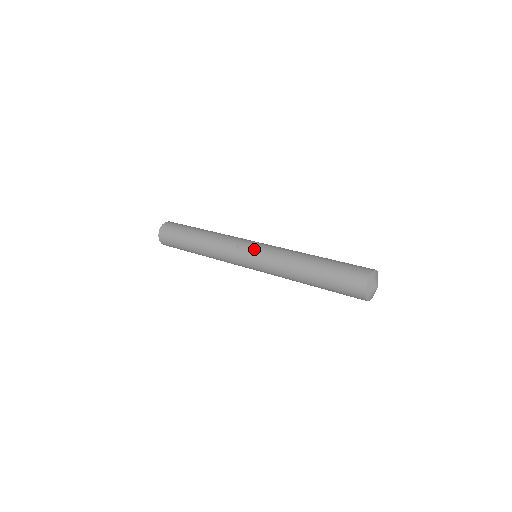
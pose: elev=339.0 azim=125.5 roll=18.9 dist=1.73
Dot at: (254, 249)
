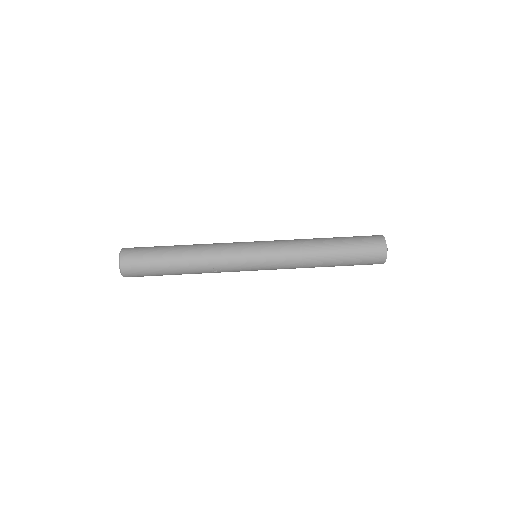
Dot at: occluded
